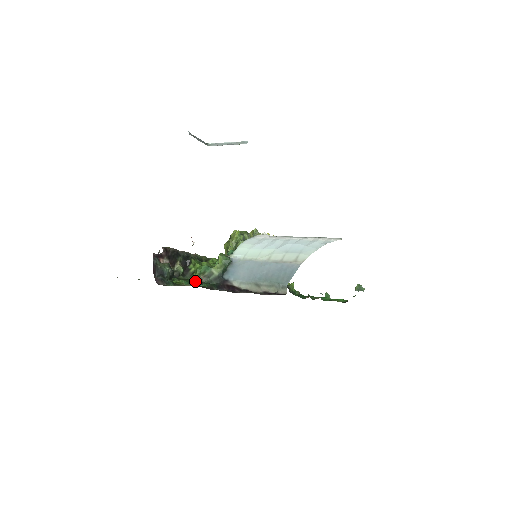
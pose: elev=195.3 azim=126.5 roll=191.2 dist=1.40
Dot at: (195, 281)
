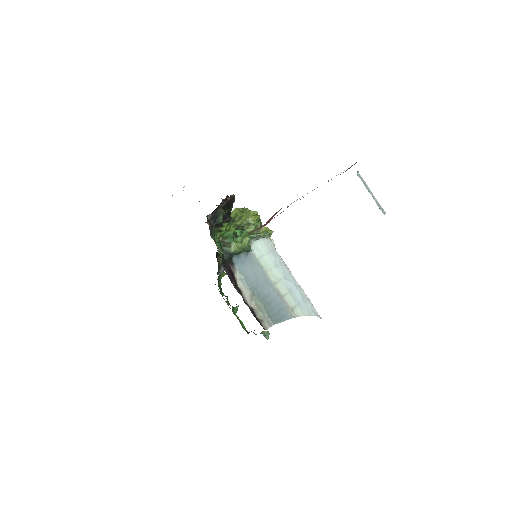
Dot at: occluded
